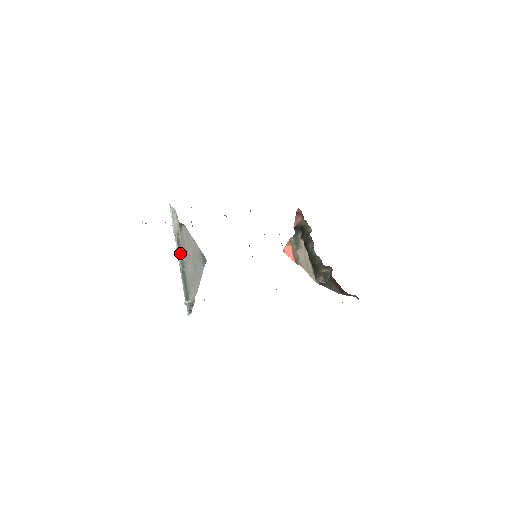
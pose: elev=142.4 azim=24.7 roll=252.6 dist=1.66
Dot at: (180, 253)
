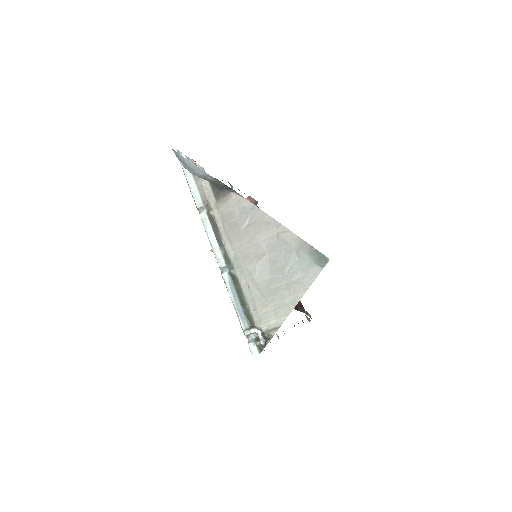
Dot at: (220, 242)
